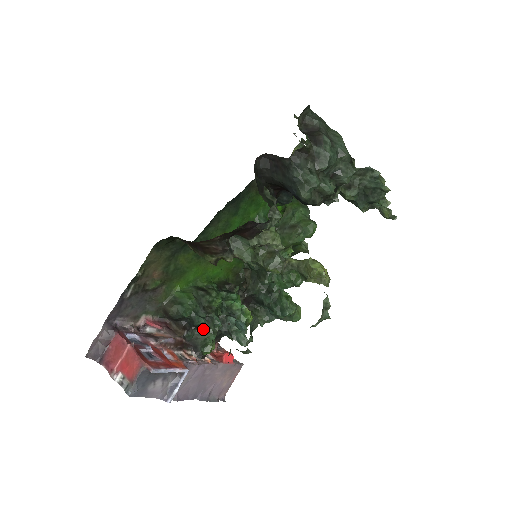
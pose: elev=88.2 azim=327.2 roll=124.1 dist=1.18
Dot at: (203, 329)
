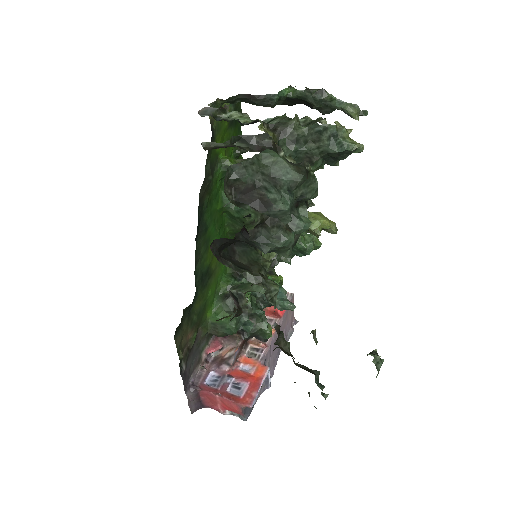
Dot at: occluded
